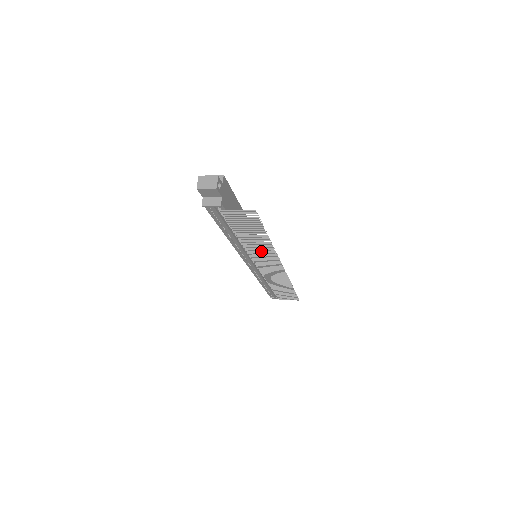
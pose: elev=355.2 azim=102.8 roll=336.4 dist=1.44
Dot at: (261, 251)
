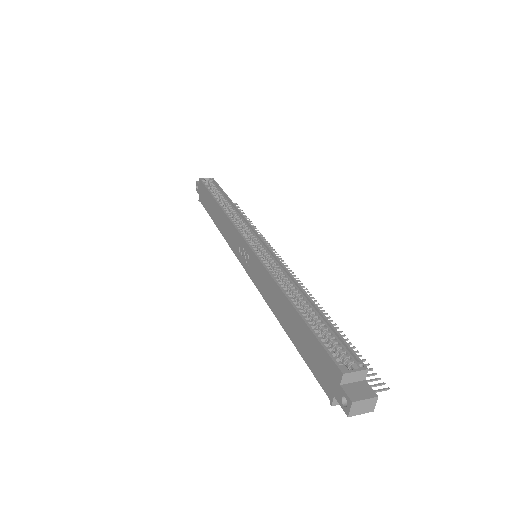
Dot at: occluded
